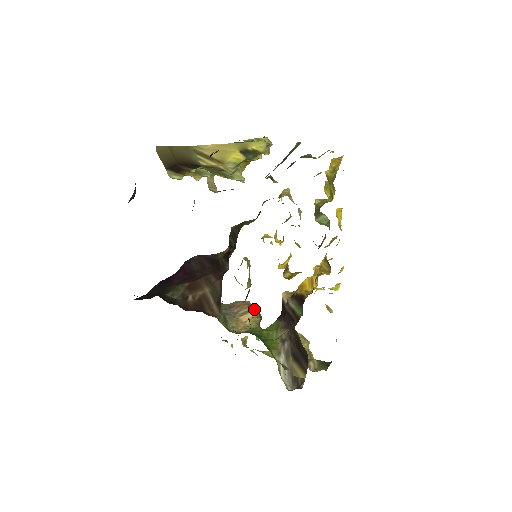
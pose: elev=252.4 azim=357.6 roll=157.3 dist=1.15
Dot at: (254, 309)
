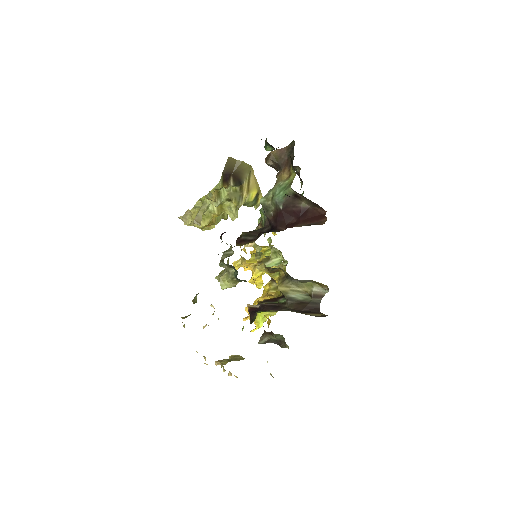
Dot at: occluded
